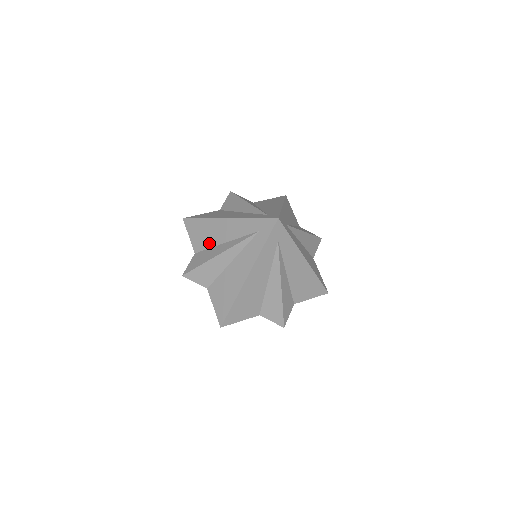
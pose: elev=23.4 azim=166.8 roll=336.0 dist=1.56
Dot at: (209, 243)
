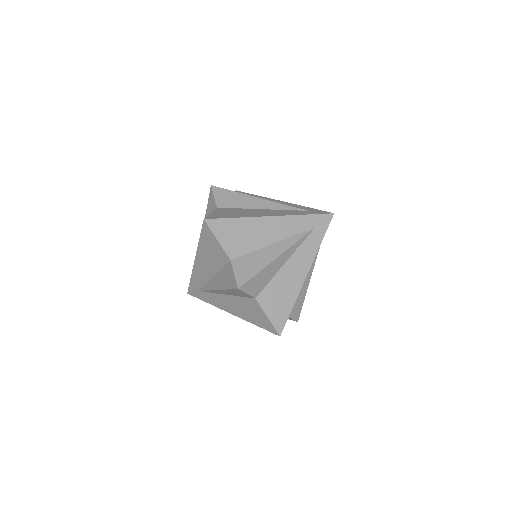
Dot at: (252, 246)
